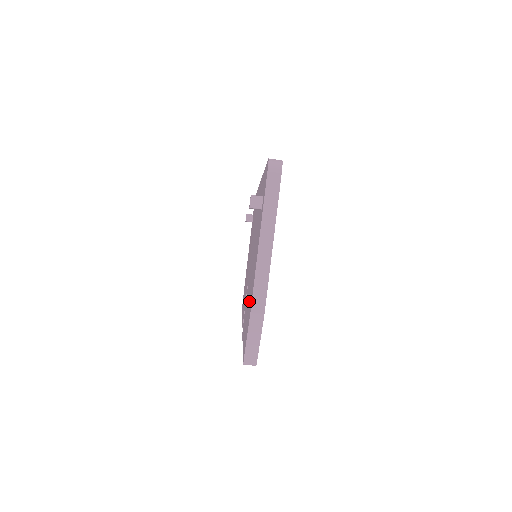
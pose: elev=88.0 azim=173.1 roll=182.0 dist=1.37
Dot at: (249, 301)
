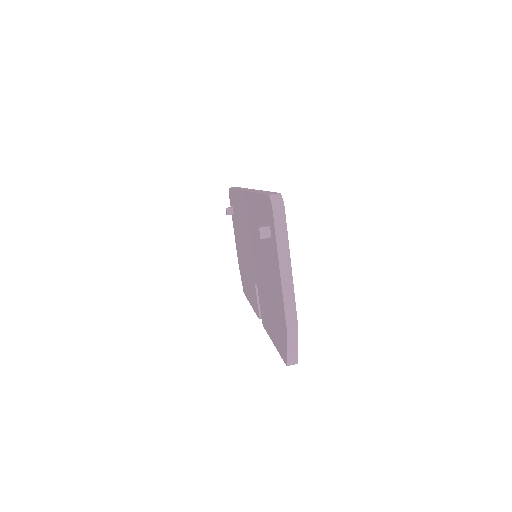
Dot at: (275, 311)
